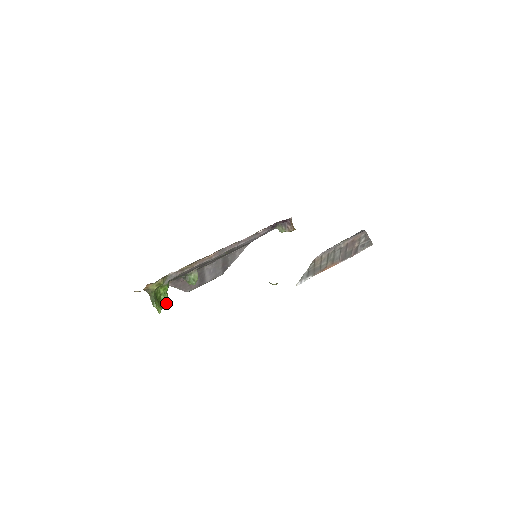
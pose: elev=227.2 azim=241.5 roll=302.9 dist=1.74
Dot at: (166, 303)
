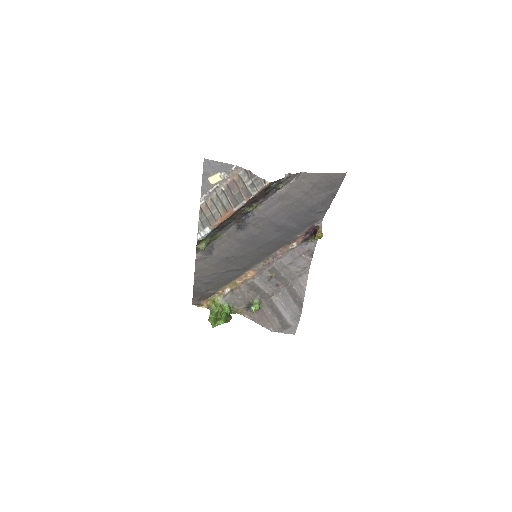
Dot at: (220, 320)
